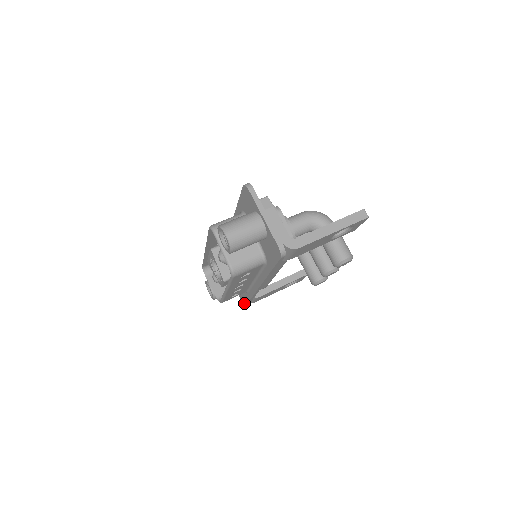
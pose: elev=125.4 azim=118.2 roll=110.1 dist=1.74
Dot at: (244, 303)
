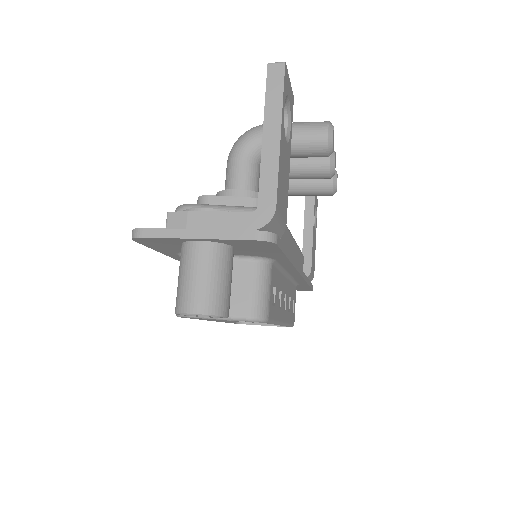
Dot at: (308, 290)
